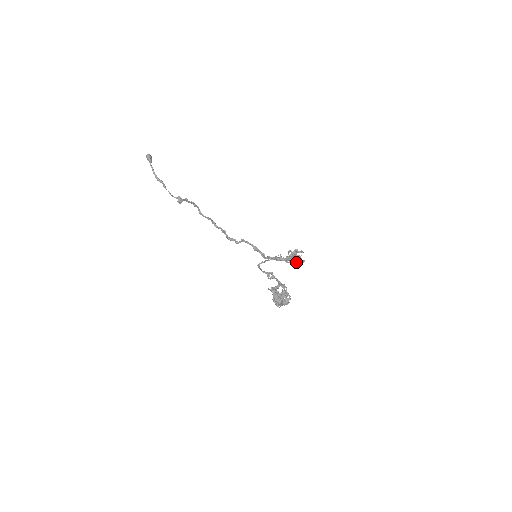
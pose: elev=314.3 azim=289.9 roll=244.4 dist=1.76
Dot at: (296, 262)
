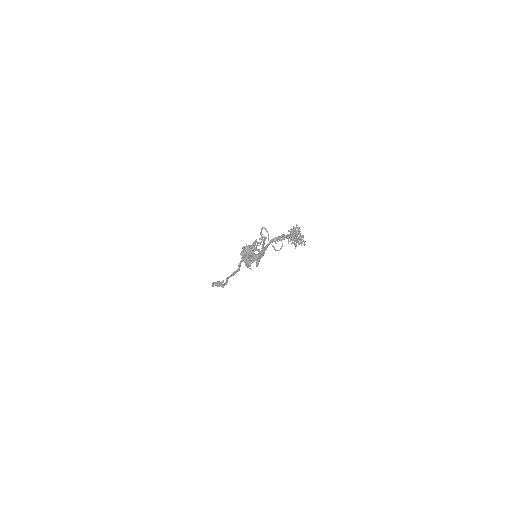
Dot at: (295, 238)
